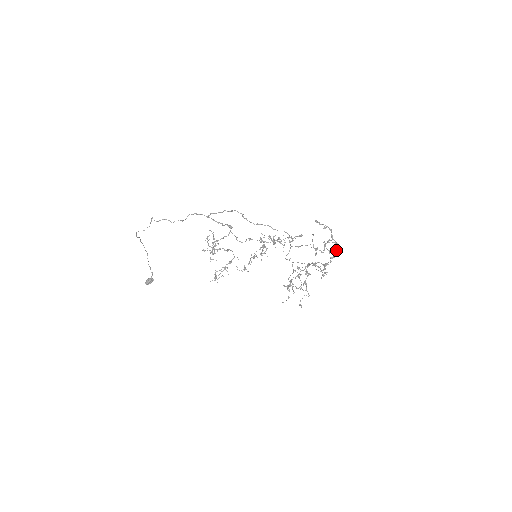
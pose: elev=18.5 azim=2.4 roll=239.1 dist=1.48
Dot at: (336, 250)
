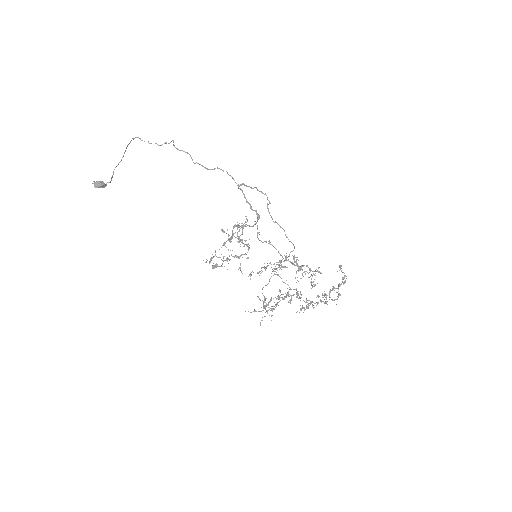
Dot at: (332, 299)
